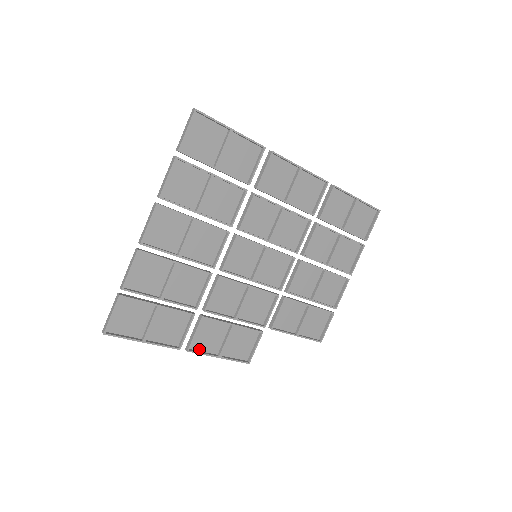
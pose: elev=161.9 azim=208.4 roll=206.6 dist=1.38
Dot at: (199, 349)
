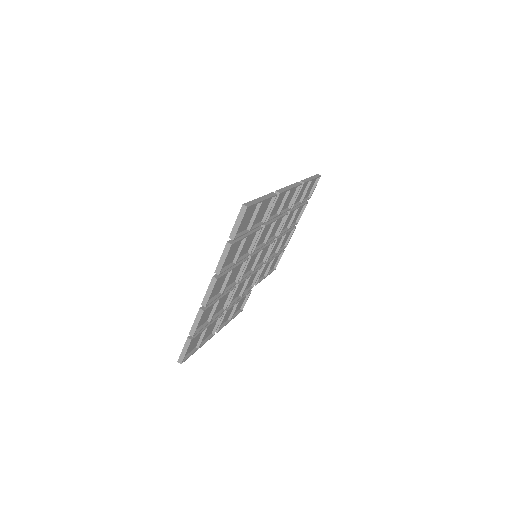
Dot at: occluded
